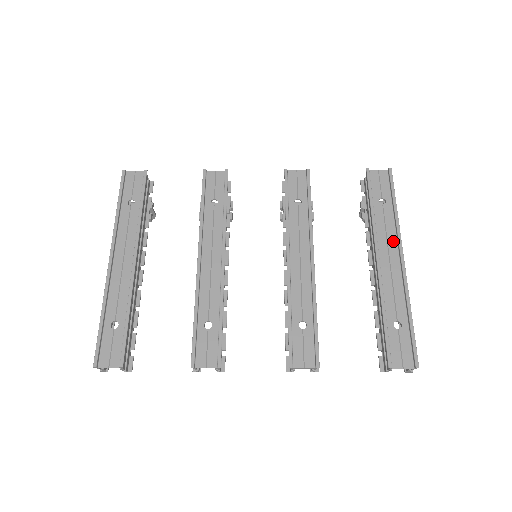
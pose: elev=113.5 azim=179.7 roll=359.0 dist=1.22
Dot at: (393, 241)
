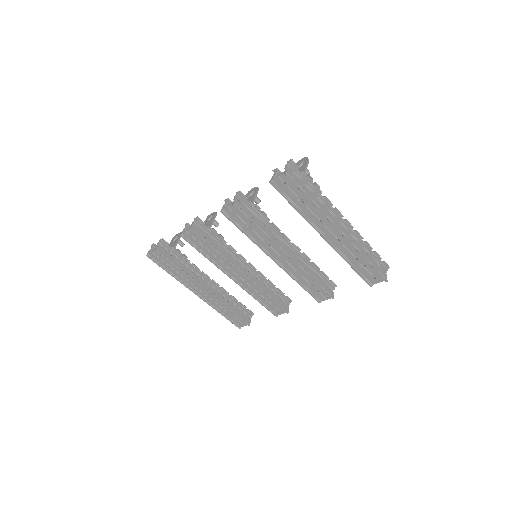
Dot at: (327, 222)
